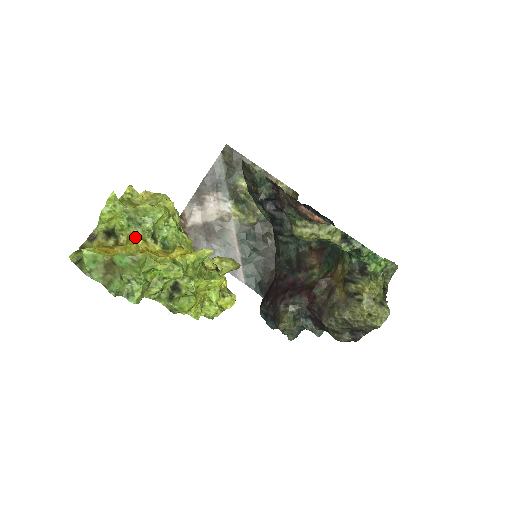
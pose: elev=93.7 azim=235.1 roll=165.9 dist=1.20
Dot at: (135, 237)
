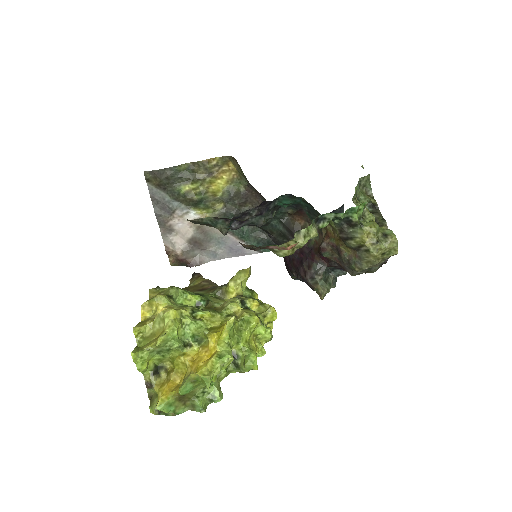
Dot at: (175, 359)
